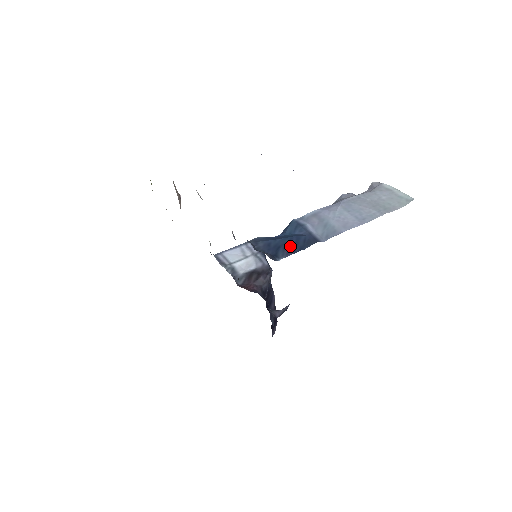
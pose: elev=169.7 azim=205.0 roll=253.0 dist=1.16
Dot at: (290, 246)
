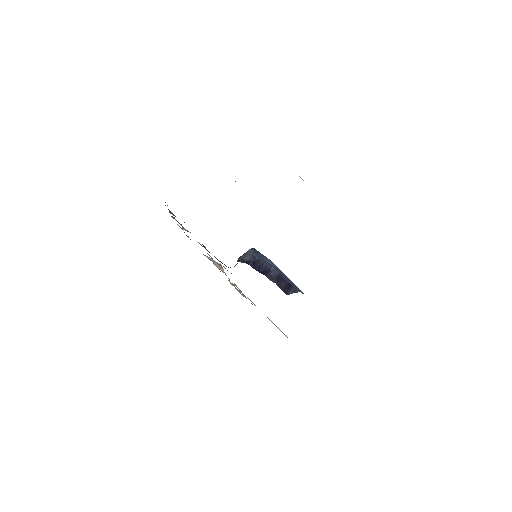
Dot at: occluded
